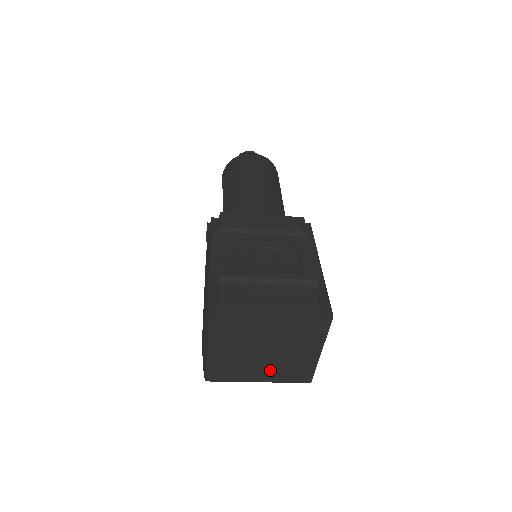
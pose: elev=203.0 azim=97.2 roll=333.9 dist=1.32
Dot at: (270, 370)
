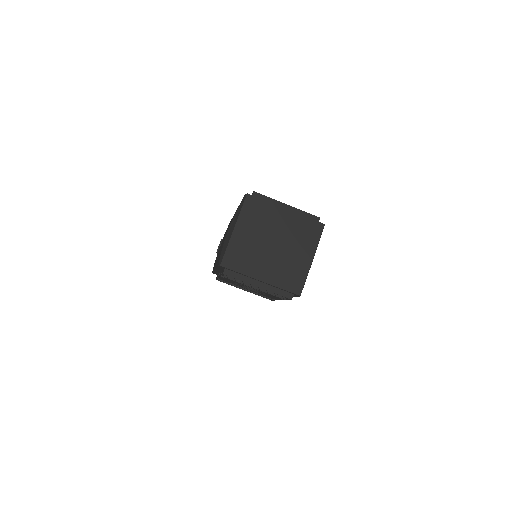
Dot at: (273, 268)
